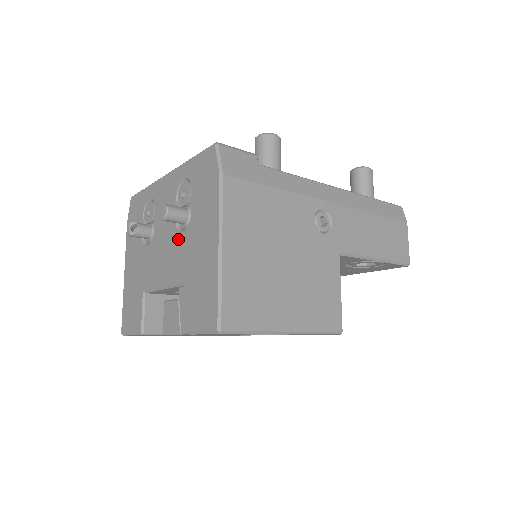
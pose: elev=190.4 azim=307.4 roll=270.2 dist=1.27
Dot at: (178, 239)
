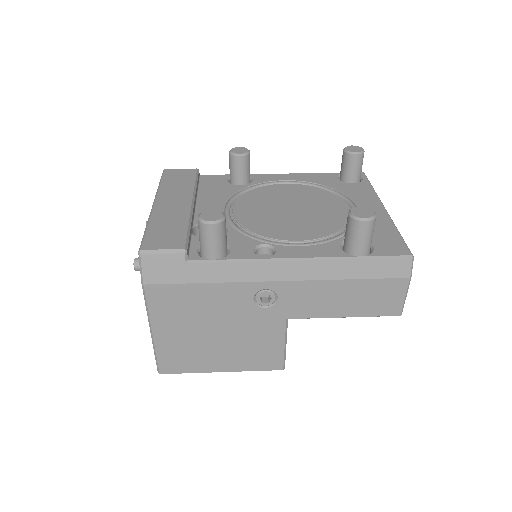
Dot at: occluded
